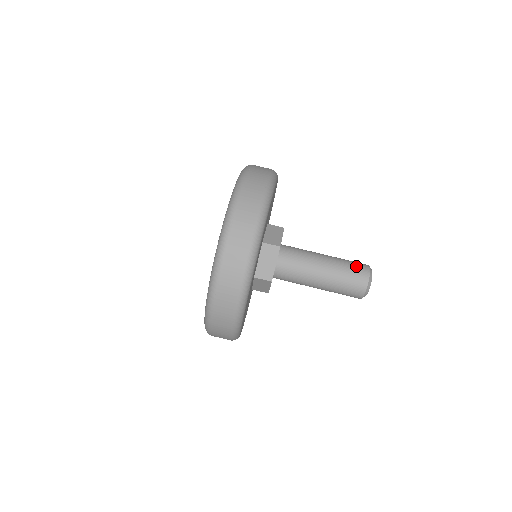
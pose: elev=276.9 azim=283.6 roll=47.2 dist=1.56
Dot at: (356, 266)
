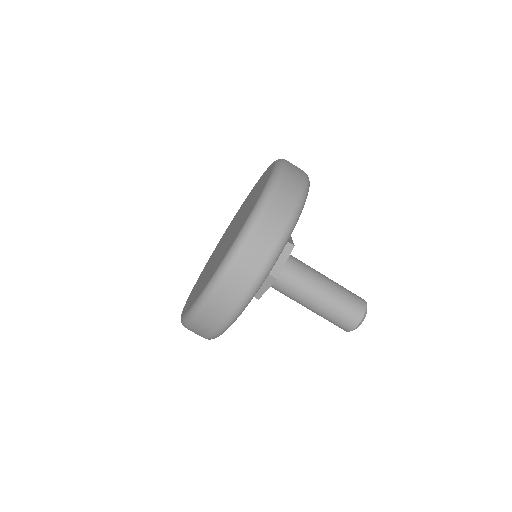
Dot at: (354, 294)
